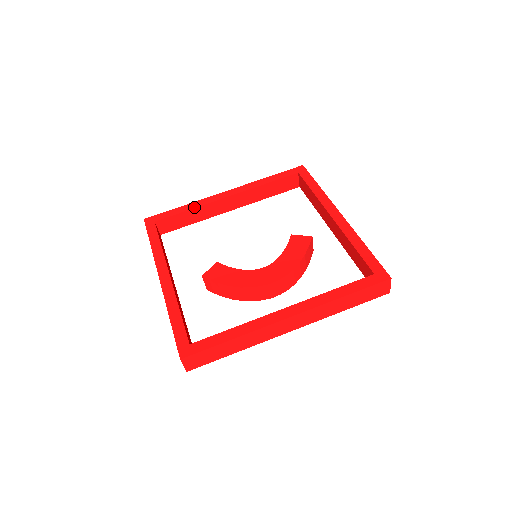
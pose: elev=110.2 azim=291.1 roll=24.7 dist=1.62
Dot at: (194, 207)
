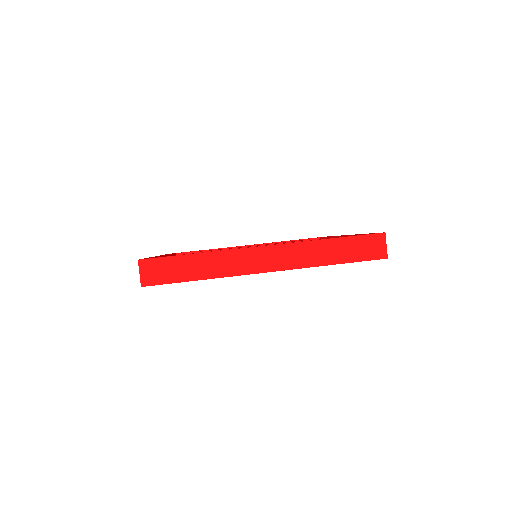
Dot at: occluded
